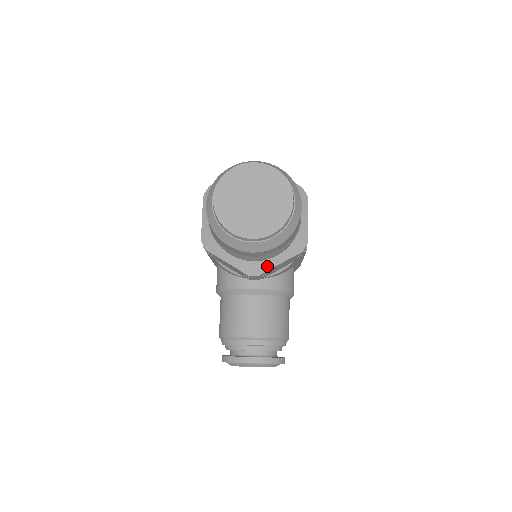
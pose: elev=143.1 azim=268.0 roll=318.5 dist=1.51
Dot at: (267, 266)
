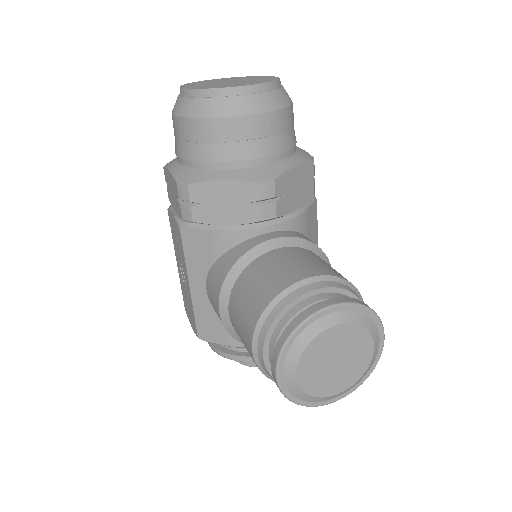
Dot at: (279, 169)
